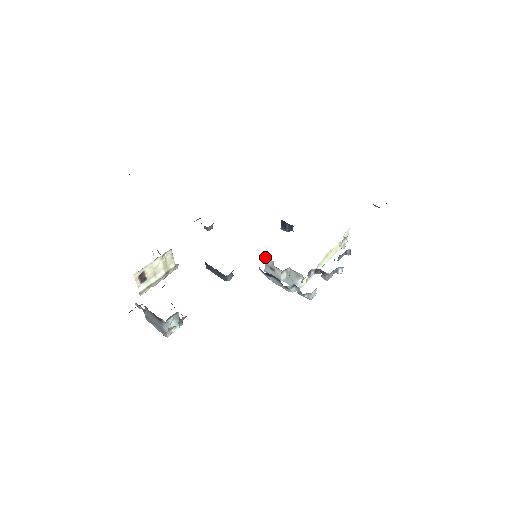
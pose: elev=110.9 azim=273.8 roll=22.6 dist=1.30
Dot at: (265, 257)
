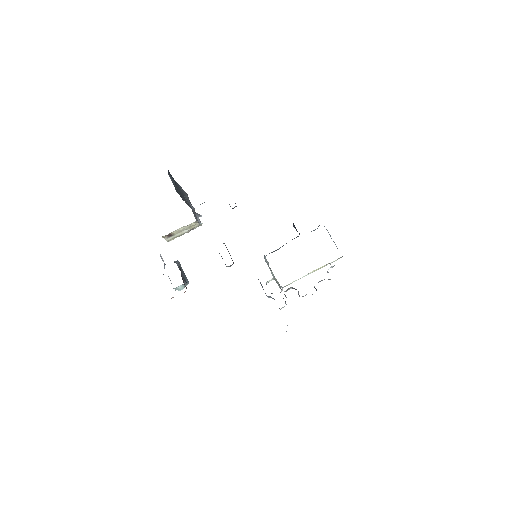
Dot at: occluded
